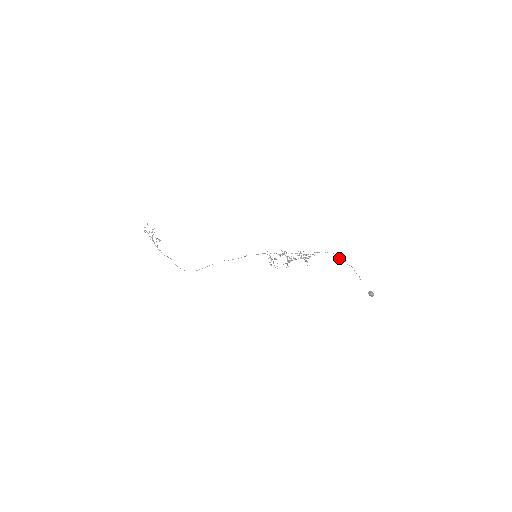
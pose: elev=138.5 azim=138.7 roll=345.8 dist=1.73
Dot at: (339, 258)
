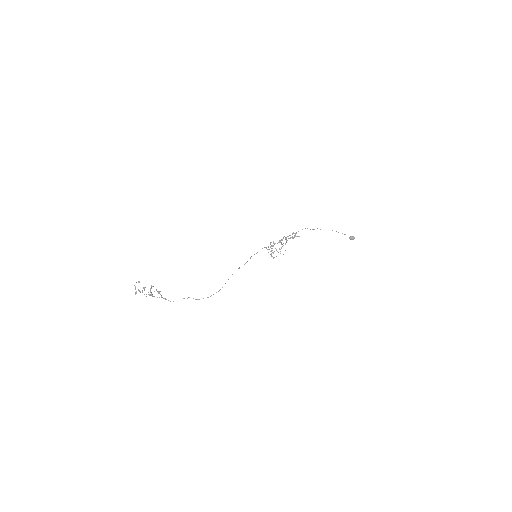
Dot at: occluded
